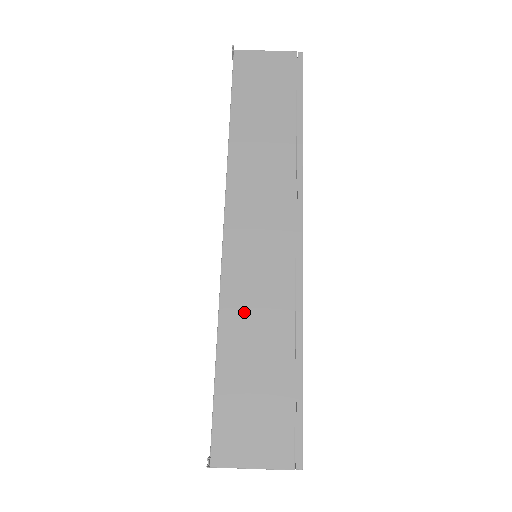
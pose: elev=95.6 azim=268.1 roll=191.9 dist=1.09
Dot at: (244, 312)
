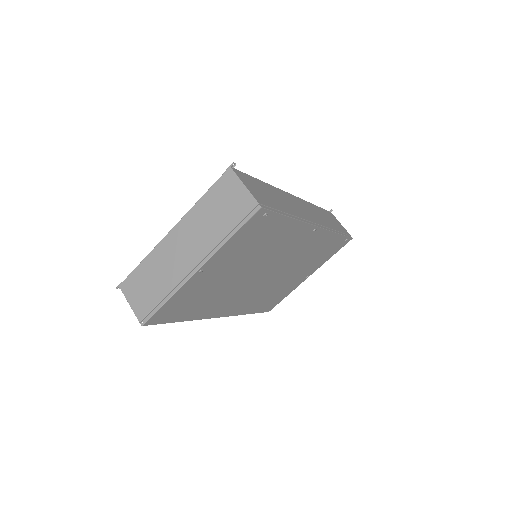
Dot at: (281, 196)
